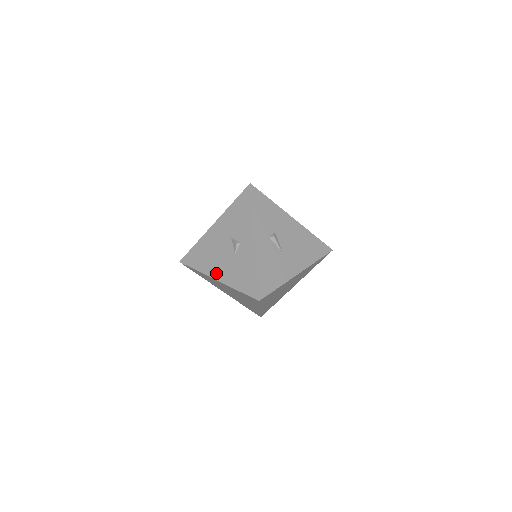
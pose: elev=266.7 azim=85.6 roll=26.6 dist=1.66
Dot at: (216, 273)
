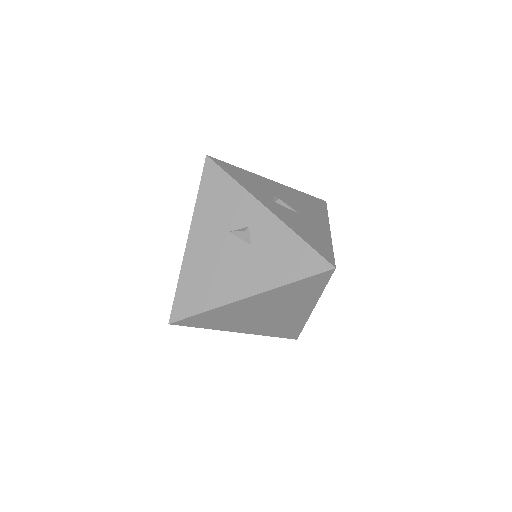
Dot at: (241, 289)
